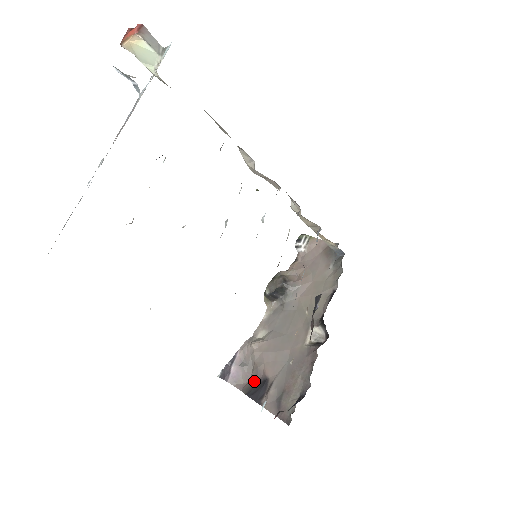
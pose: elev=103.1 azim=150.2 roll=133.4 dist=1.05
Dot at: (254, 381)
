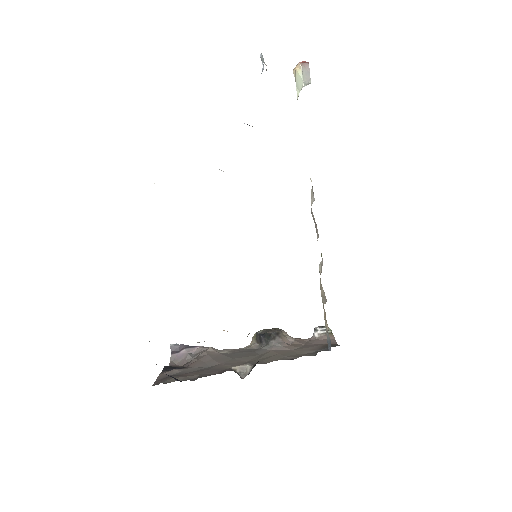
Dot at: (181, 366)
